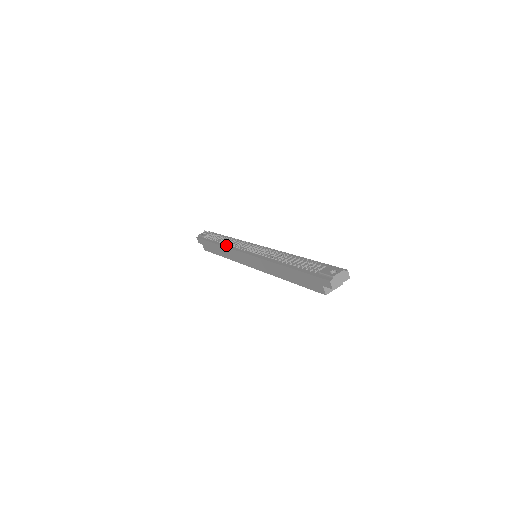
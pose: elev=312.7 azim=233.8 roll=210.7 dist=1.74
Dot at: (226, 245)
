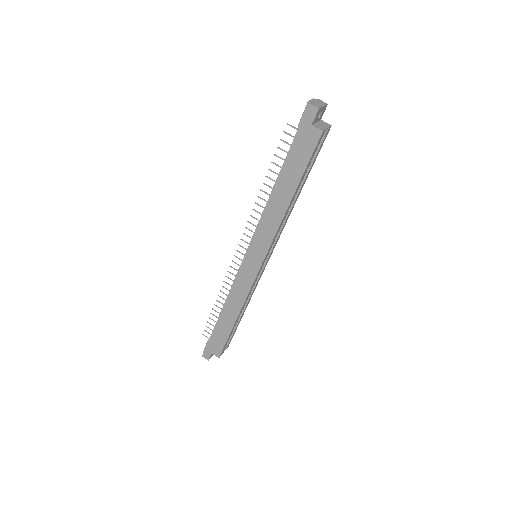
Dot at: (226, 299)
